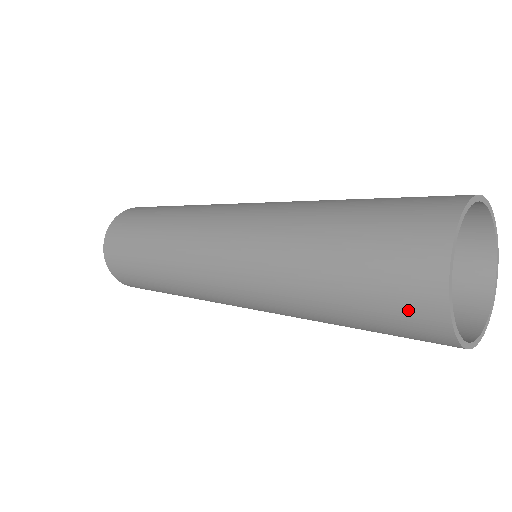
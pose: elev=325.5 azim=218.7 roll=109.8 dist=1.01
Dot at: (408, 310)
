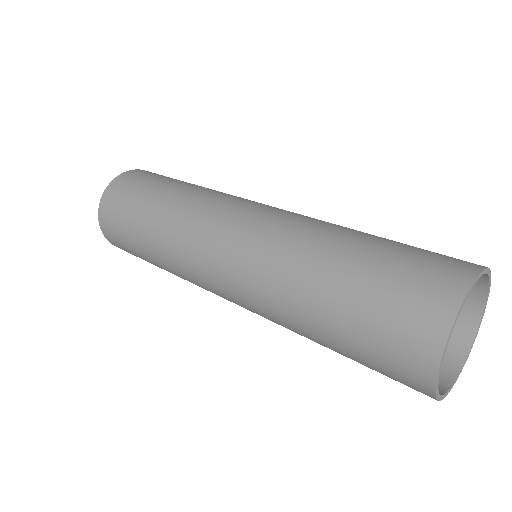
Dot at: (399, 364)
